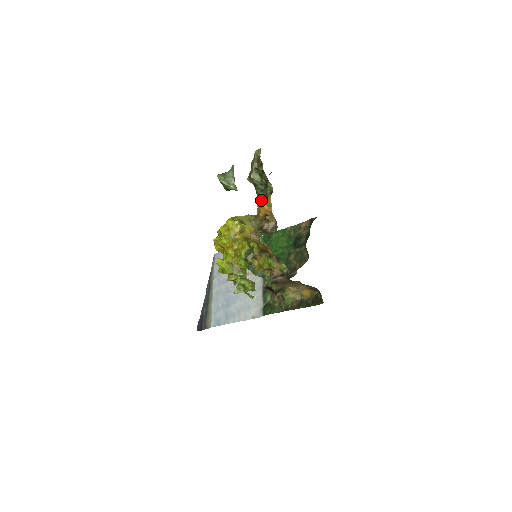
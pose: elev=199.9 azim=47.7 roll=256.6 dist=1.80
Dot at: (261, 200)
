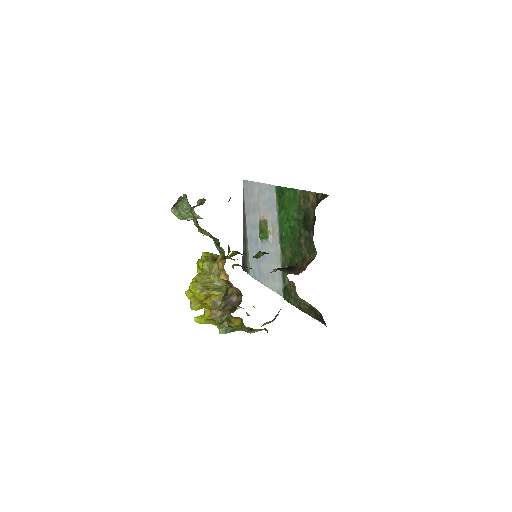
Dot at: (217, 262)
